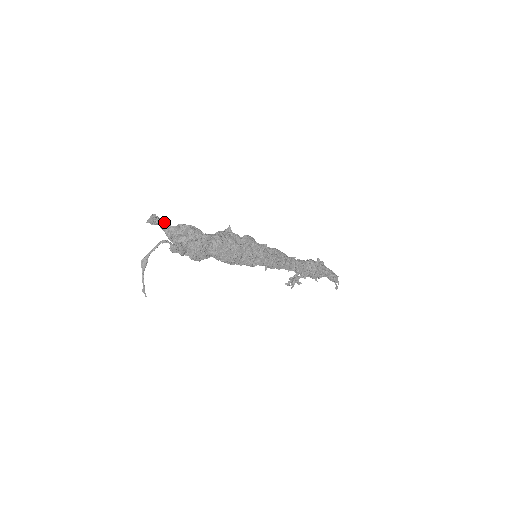
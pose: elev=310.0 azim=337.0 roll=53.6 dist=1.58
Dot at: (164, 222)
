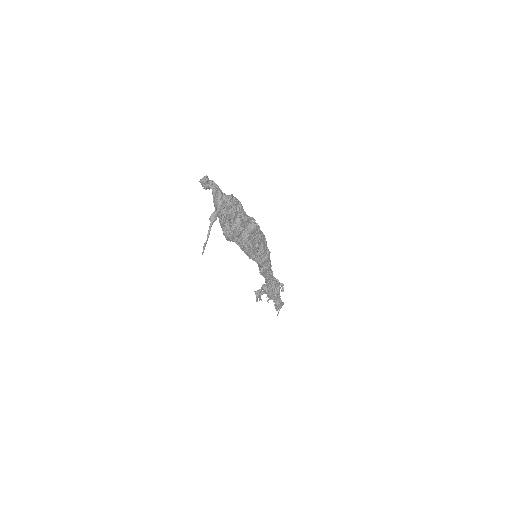
Dot at: occluded
